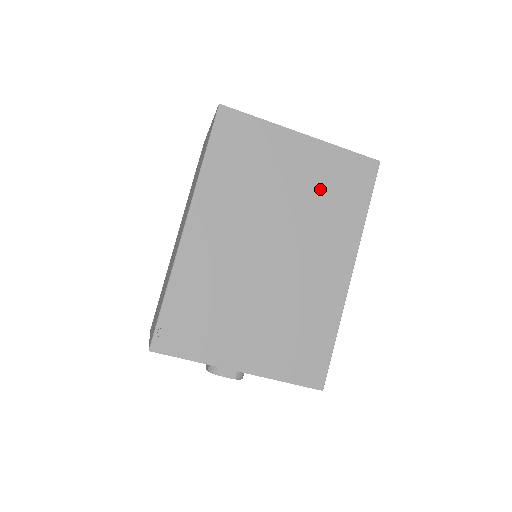
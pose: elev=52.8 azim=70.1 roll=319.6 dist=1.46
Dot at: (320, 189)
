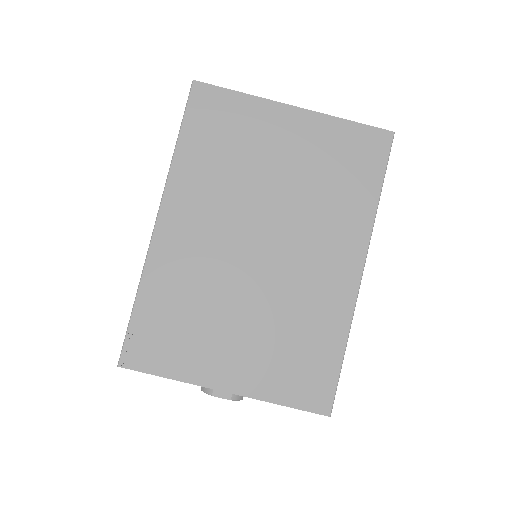
Dot at: (318, 170)
